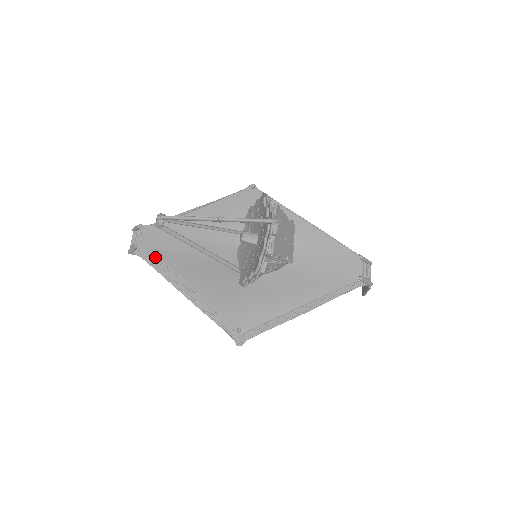
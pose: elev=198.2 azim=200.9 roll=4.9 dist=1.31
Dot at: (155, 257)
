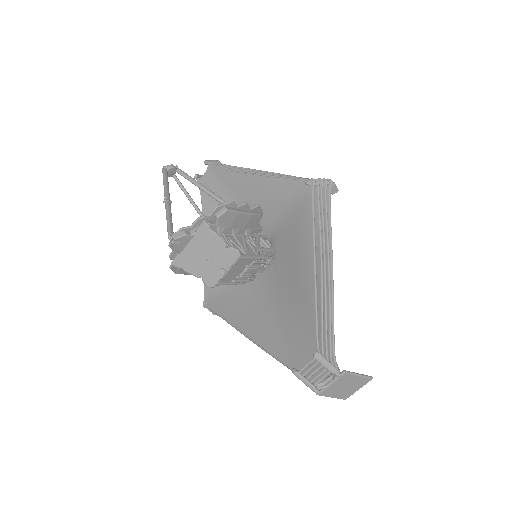
Dot at: (201, 196)
